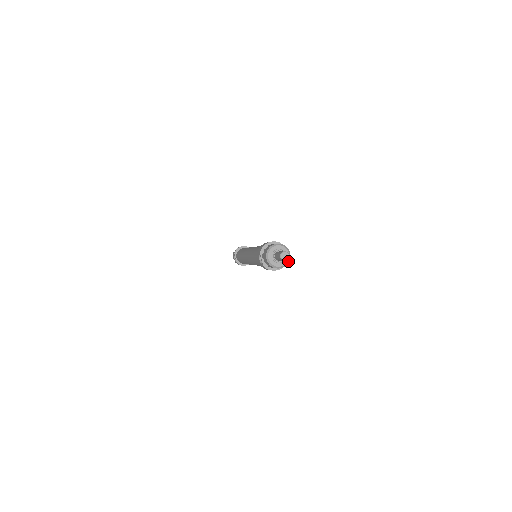
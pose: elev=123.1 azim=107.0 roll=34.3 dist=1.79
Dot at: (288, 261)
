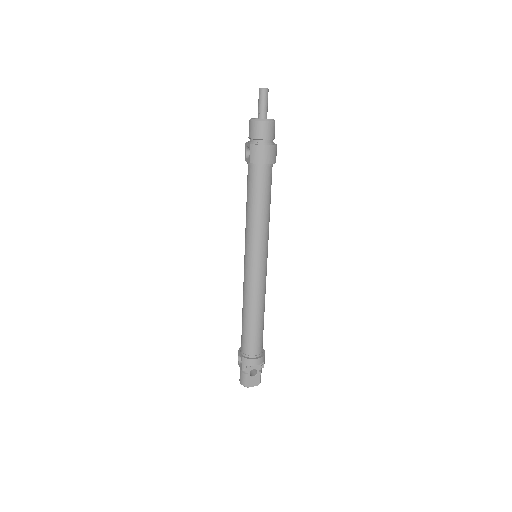
Dot at: (273, 120)
